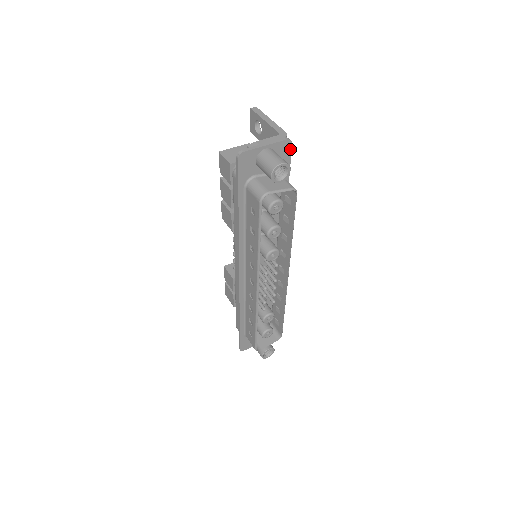
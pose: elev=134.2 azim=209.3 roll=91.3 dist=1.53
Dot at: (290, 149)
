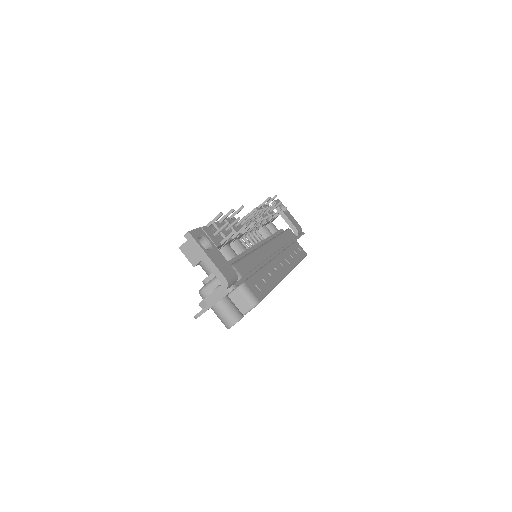
Dot at: occluded
